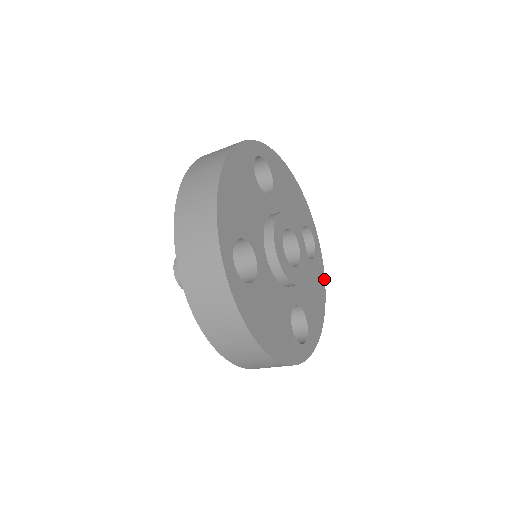
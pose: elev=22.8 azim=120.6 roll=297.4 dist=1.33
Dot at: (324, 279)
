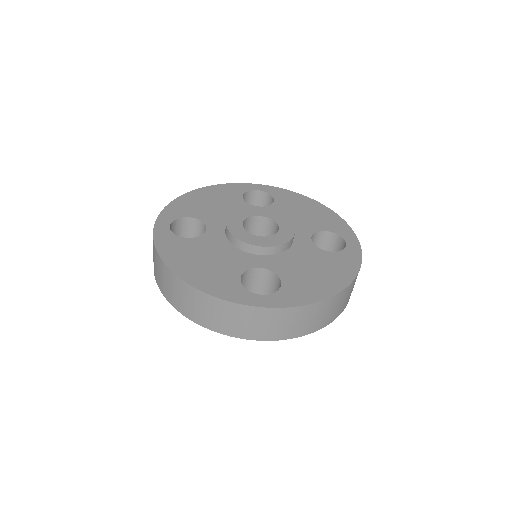
Dot at: (357, 271)
